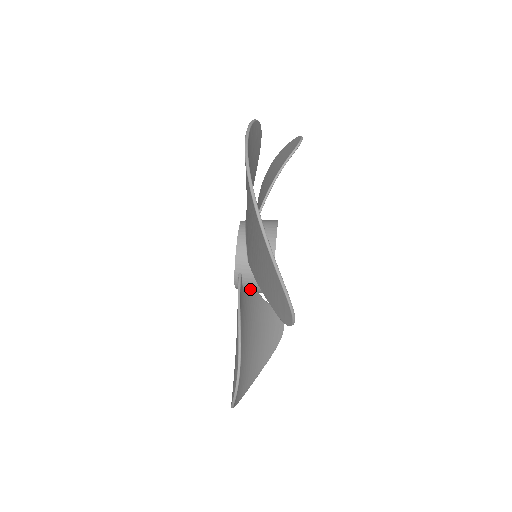
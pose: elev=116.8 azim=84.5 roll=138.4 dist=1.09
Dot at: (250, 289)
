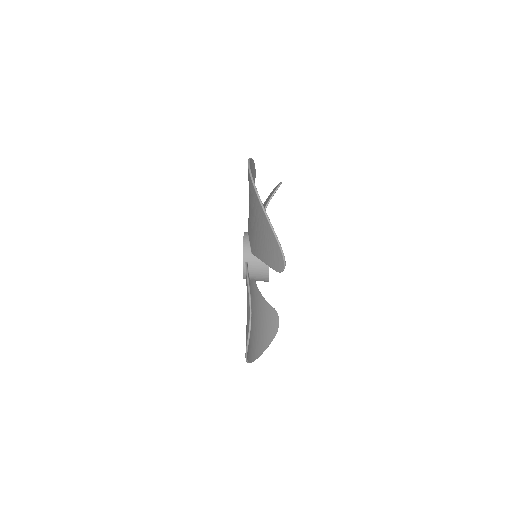
Dot at: (254, 276)
